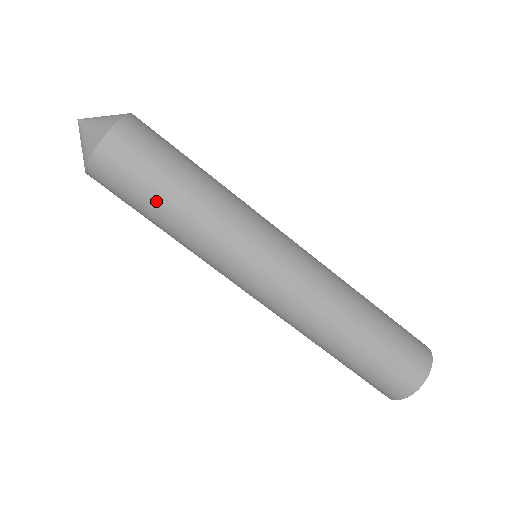
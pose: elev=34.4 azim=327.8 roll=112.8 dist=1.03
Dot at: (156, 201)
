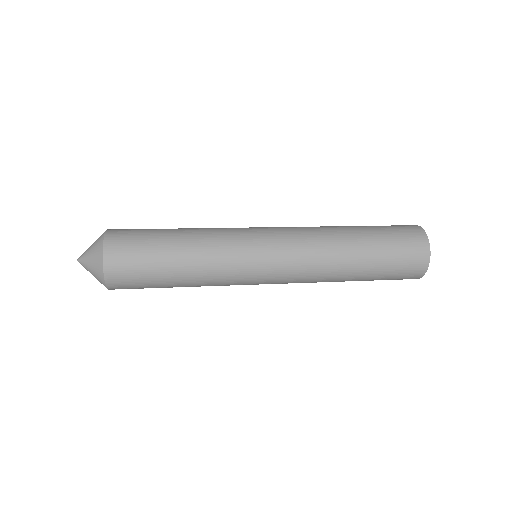
Dot at: (165, 259)
